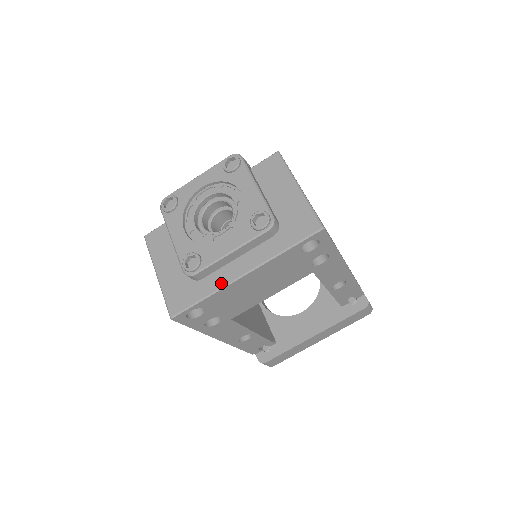
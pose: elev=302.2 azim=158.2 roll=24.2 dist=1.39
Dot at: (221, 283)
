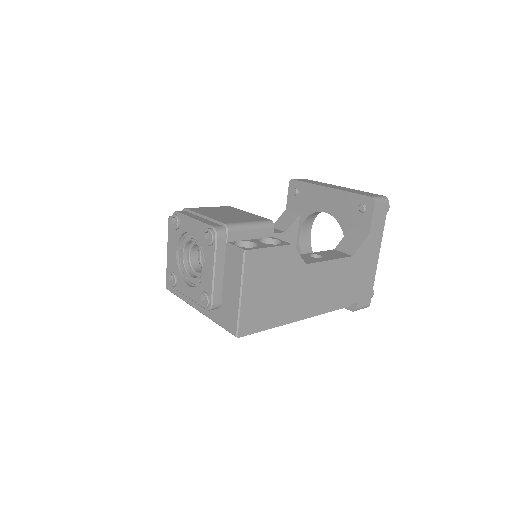
Dot at: (187, 301)
